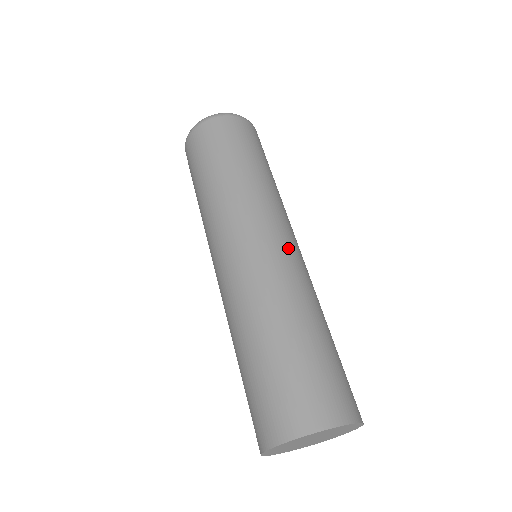
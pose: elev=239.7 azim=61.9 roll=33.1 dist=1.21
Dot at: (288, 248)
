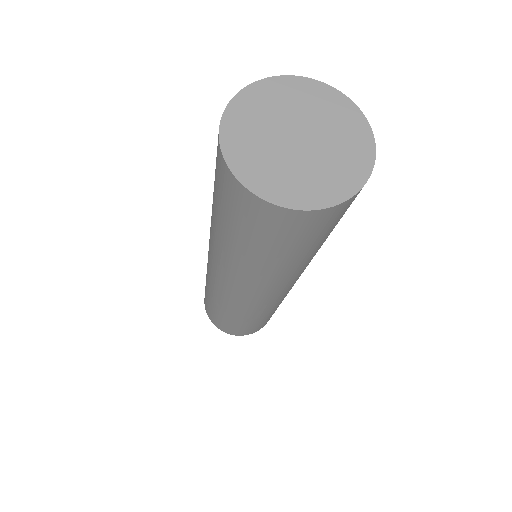
Dot at: occluded
